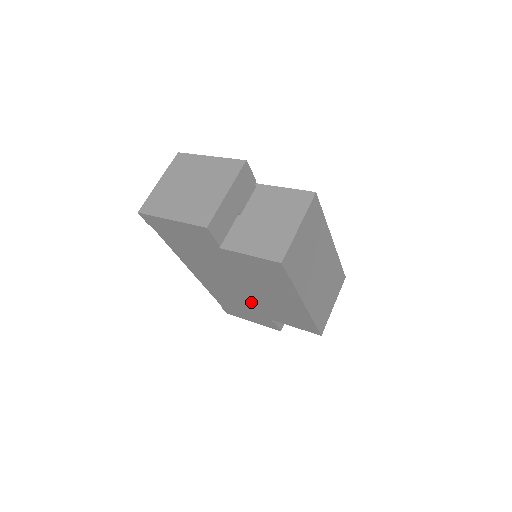
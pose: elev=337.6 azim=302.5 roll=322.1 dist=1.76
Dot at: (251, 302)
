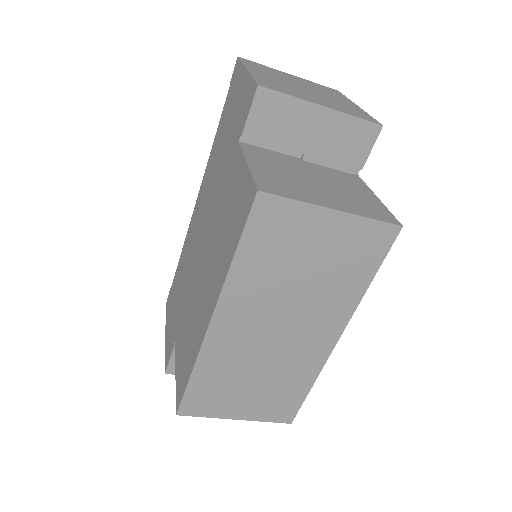
Dot at: occluded
